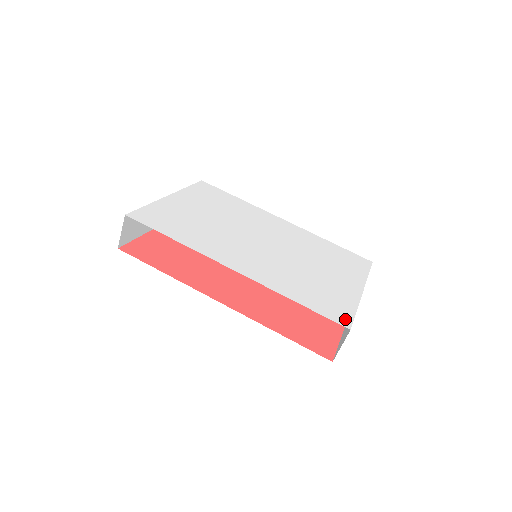
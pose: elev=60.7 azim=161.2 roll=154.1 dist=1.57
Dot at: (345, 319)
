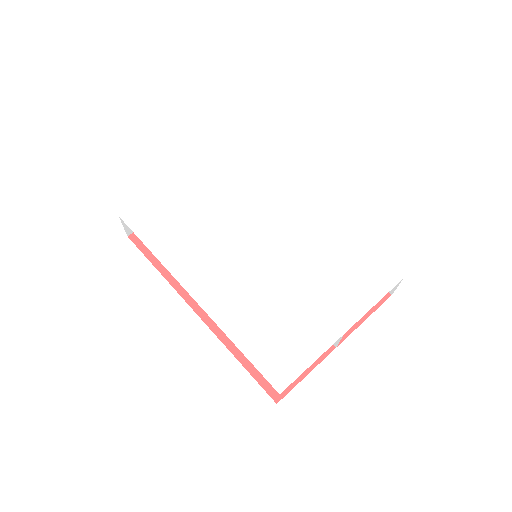
Dot at: (284, 378)
